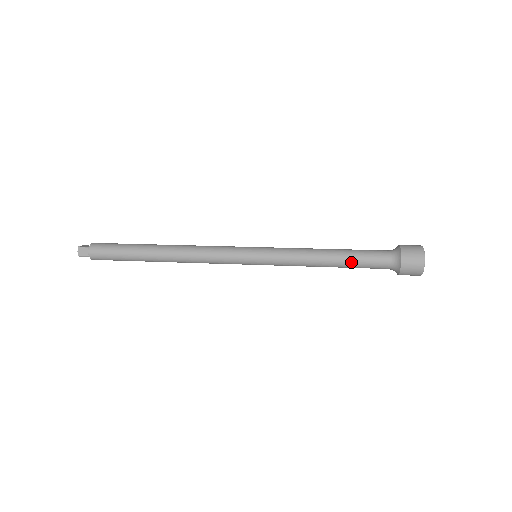
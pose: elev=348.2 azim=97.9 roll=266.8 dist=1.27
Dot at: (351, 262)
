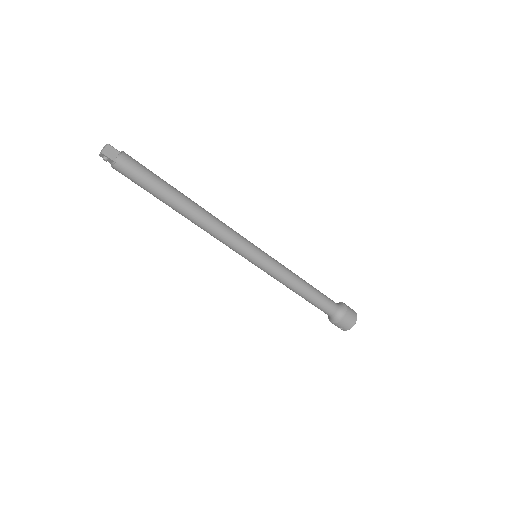
Dot at: occluded
